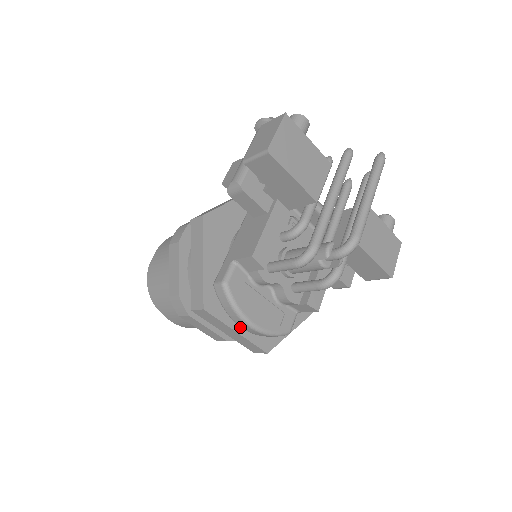
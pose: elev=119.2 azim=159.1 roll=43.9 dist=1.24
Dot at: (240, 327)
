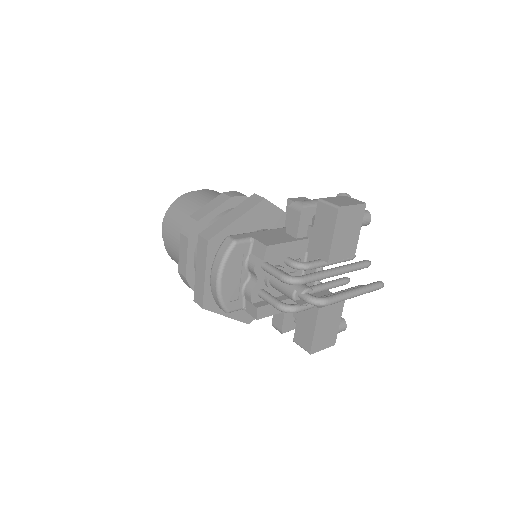
Dot at: (210, 275)
